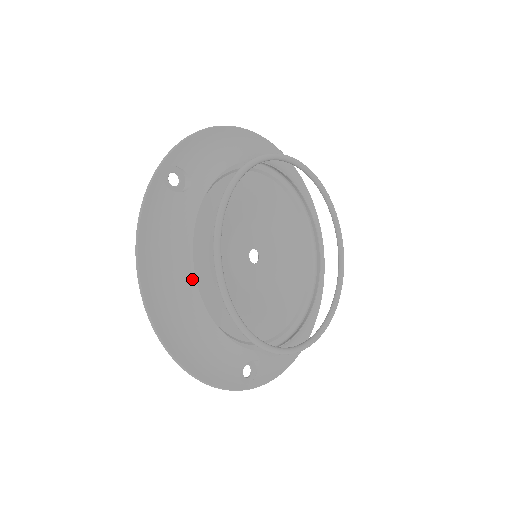
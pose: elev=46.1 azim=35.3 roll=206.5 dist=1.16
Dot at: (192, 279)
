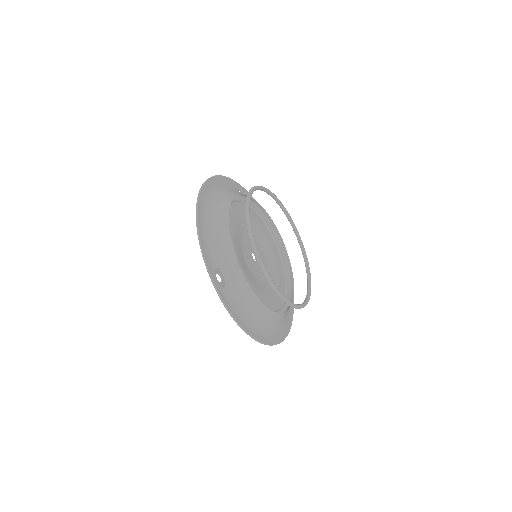
Dot at: (267, 311)
